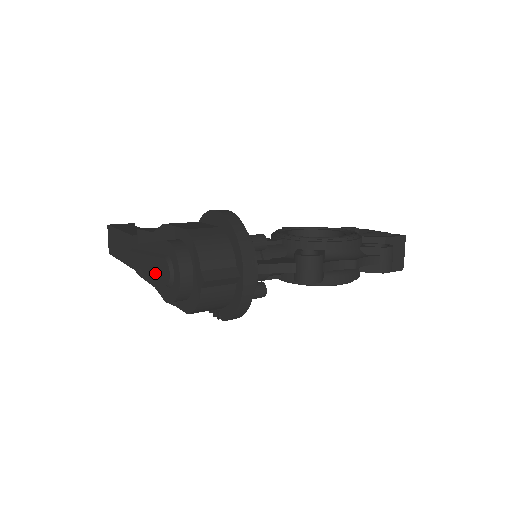
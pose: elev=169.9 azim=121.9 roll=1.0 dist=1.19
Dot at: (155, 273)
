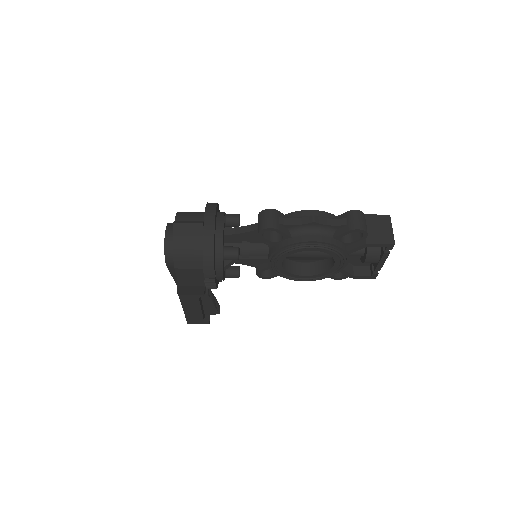
Dot at: occluded
